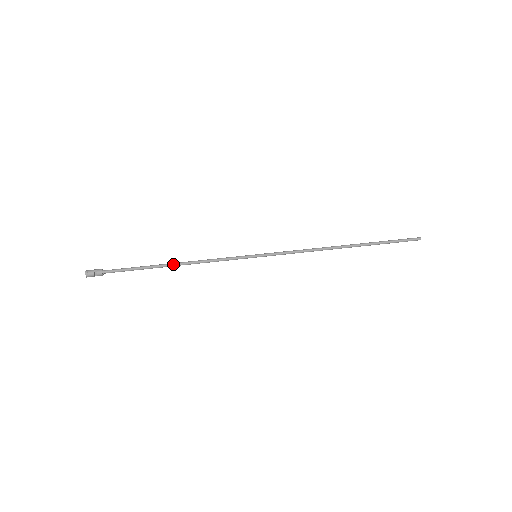
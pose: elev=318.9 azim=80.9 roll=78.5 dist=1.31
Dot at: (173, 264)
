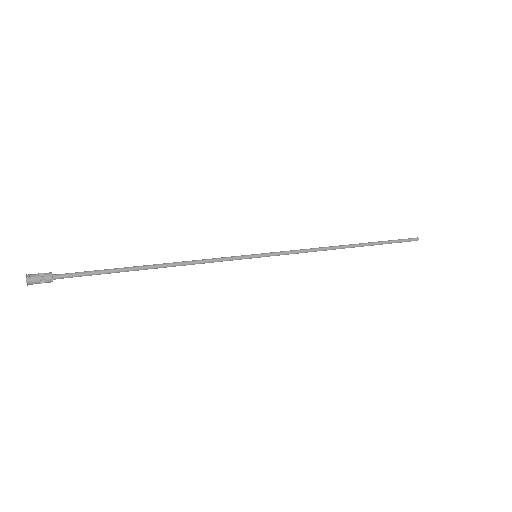
Dot at: (154, 265)
